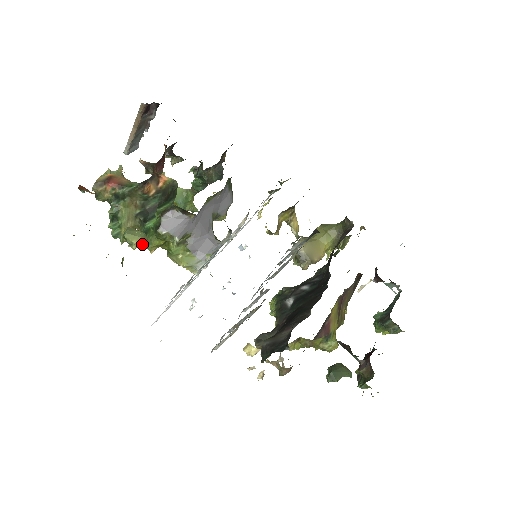
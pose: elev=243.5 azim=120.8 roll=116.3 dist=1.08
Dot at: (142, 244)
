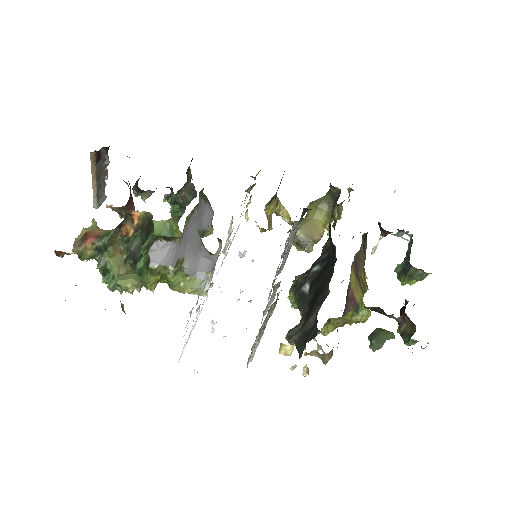
Dot at: (138, 285)
